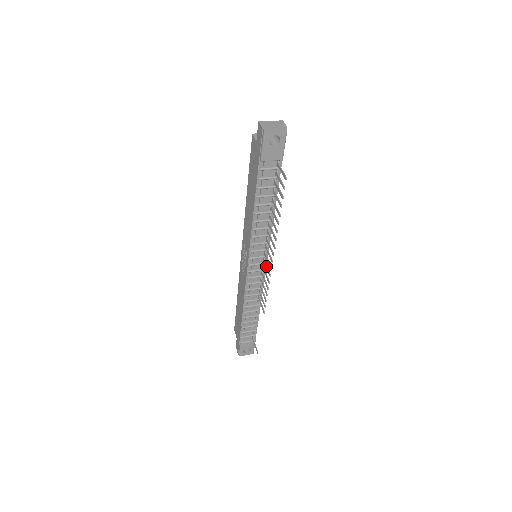
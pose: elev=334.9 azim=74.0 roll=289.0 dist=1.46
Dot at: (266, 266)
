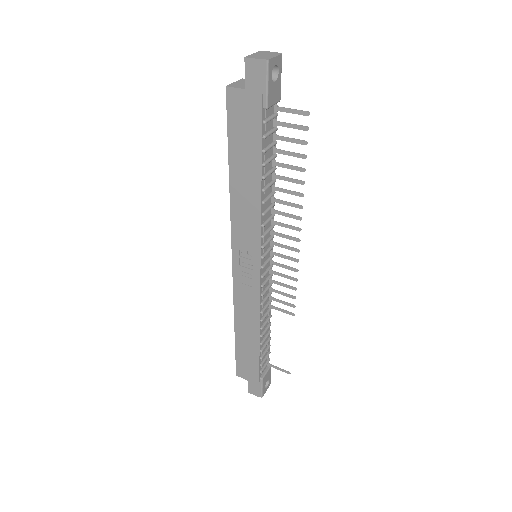
Dot at: (282, 255)
